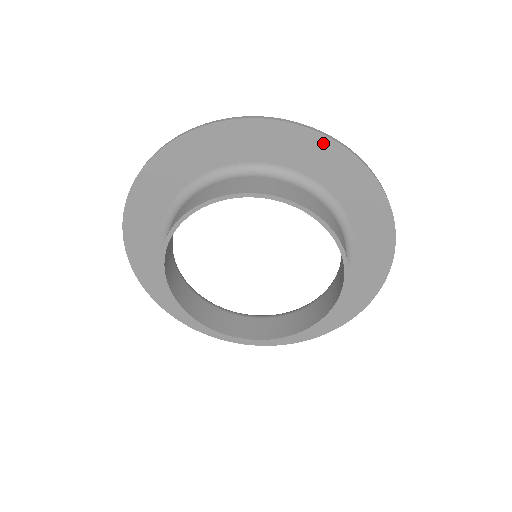
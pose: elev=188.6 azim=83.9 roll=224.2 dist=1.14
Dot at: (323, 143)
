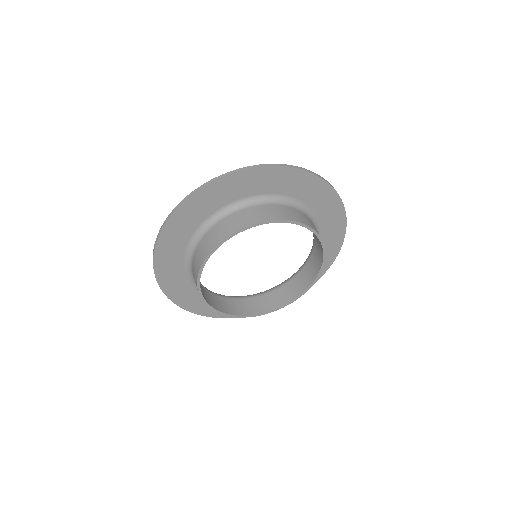
Dot at: (326, 188)
